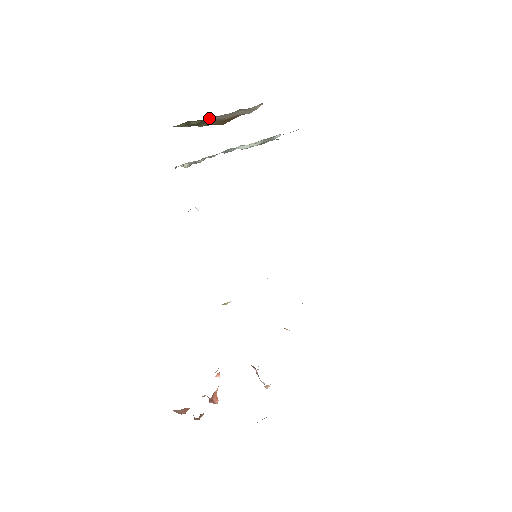
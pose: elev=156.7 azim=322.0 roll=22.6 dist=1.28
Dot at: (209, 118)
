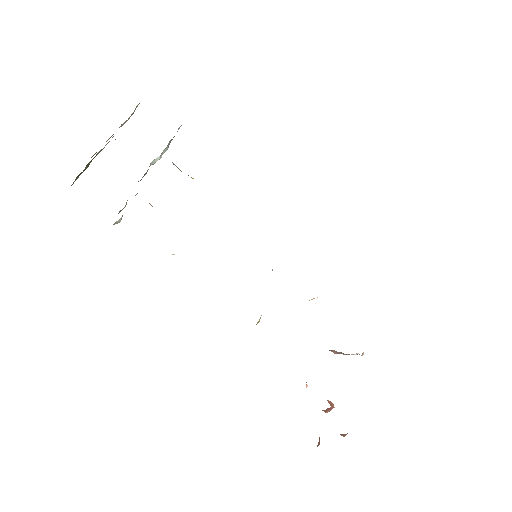
Dot at: (98, 152)
